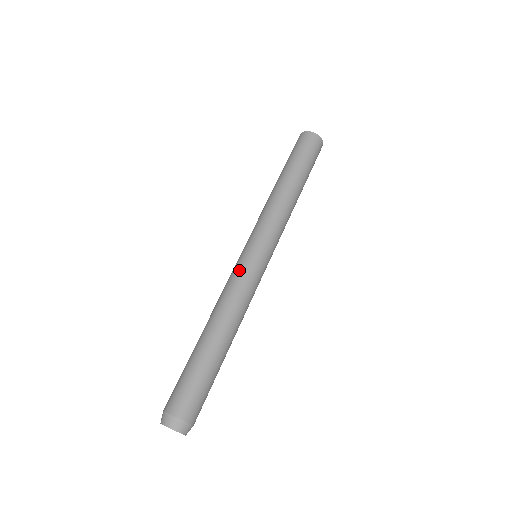
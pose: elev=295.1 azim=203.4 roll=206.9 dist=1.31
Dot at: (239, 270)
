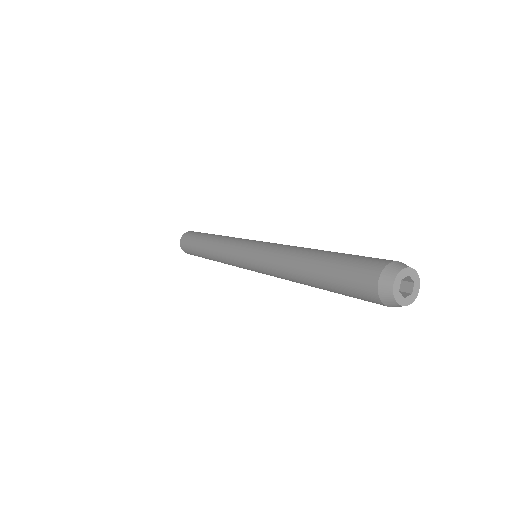
Dot at: (261, 248)
